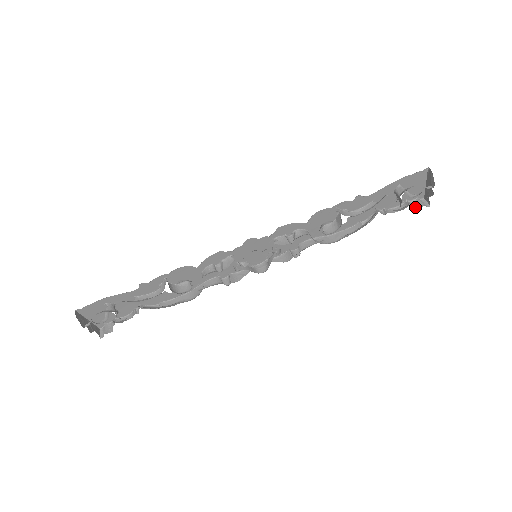
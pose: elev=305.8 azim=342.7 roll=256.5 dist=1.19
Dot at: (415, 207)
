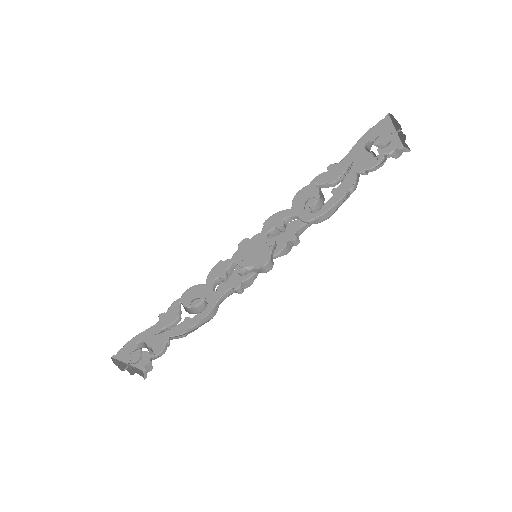
Dot at: (395, 157)
